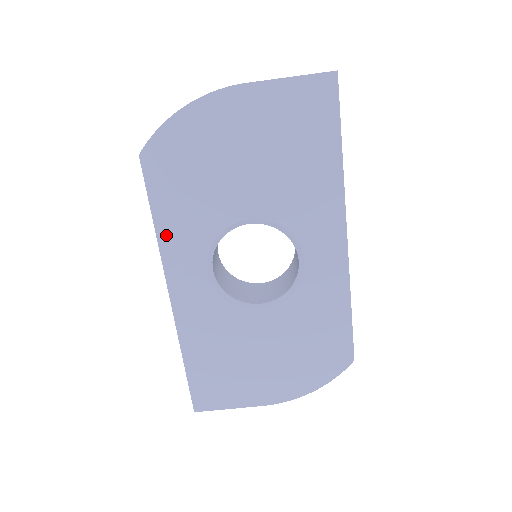
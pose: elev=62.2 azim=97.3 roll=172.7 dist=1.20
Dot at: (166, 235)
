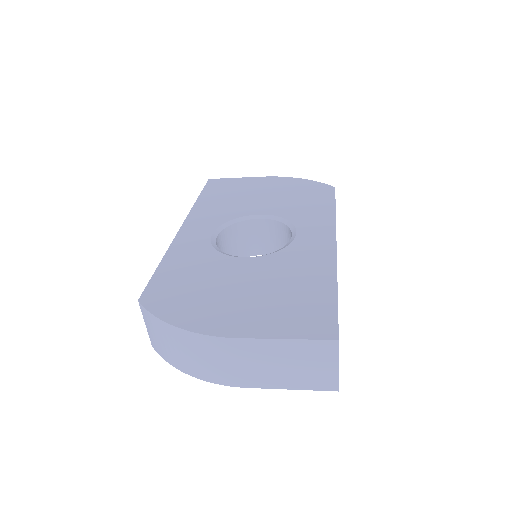
Dot at: occluded
